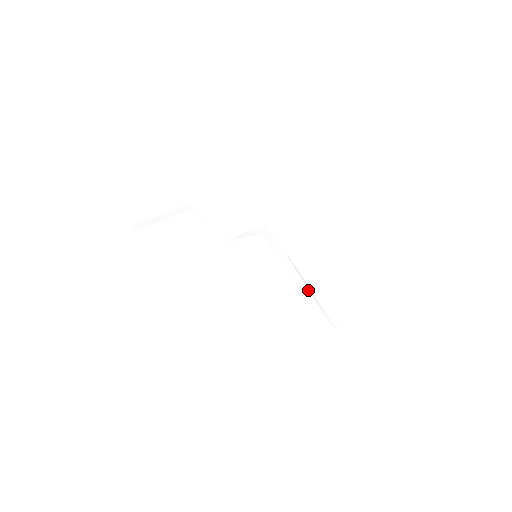
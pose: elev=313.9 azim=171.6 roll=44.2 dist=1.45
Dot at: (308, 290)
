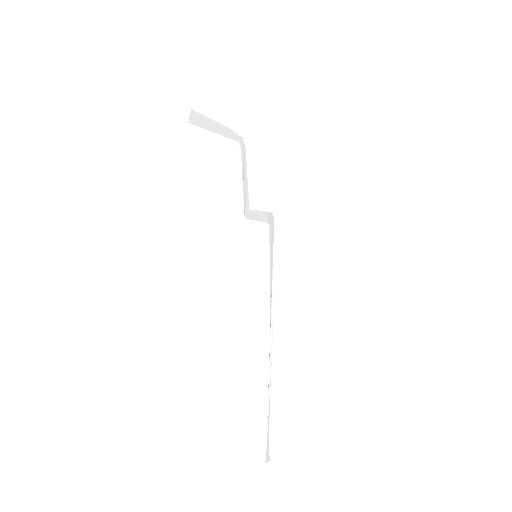
Dot at: occluded
